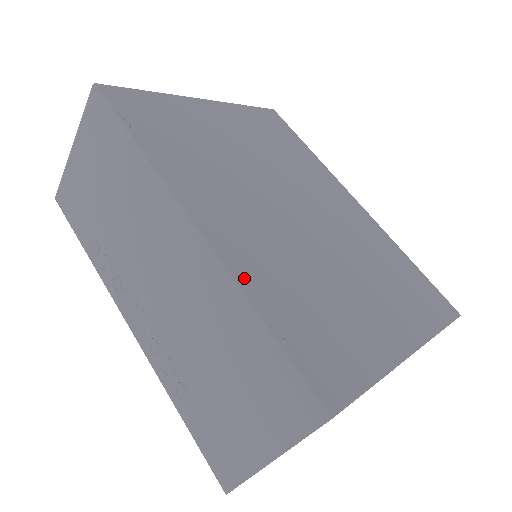
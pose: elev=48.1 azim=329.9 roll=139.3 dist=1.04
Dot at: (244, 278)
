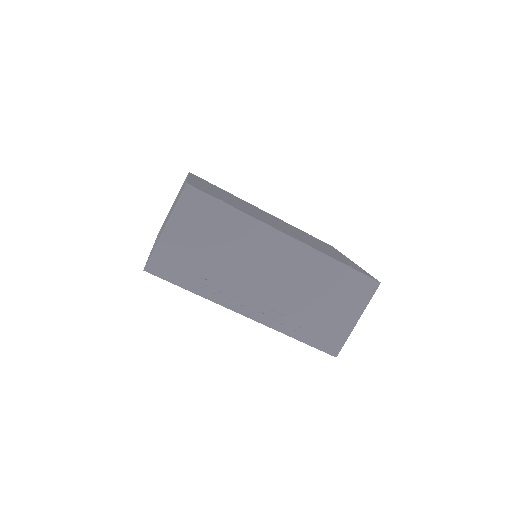
Dot at: (320, 251)
